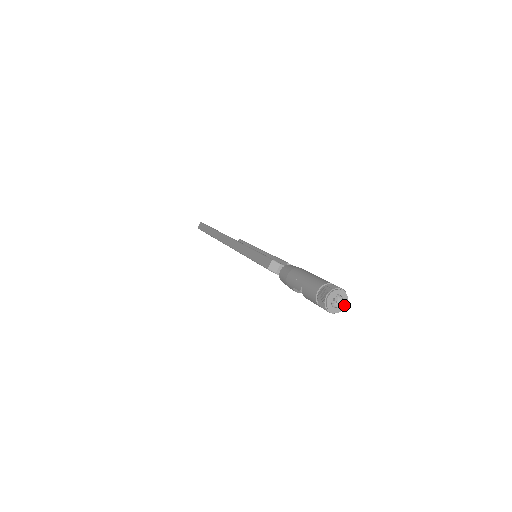
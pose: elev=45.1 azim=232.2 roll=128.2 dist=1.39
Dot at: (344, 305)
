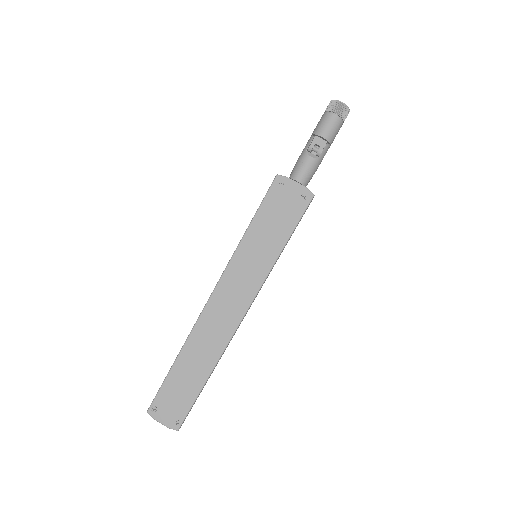
Dot at: (348, 109)
